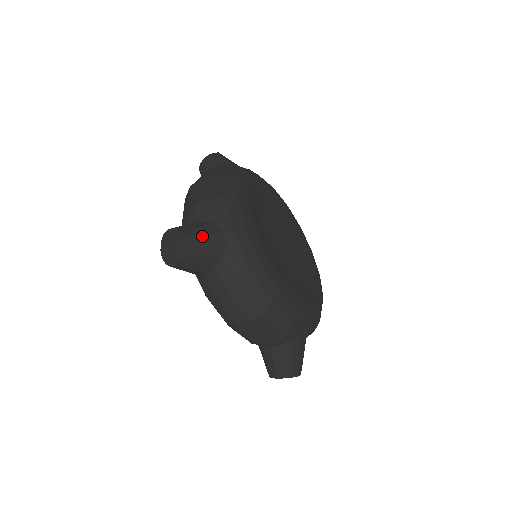
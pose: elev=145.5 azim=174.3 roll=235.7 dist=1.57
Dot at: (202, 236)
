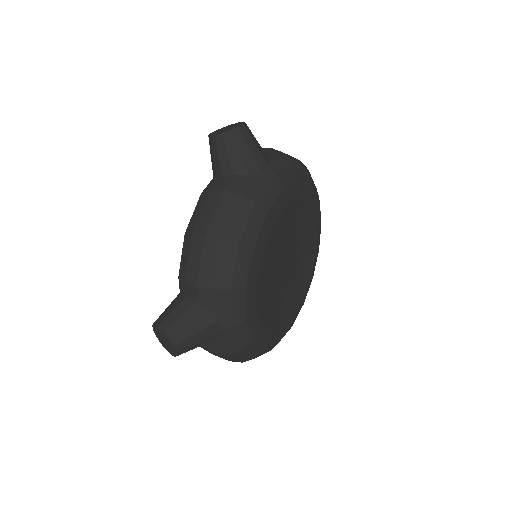
Dot at: (255, 145)
